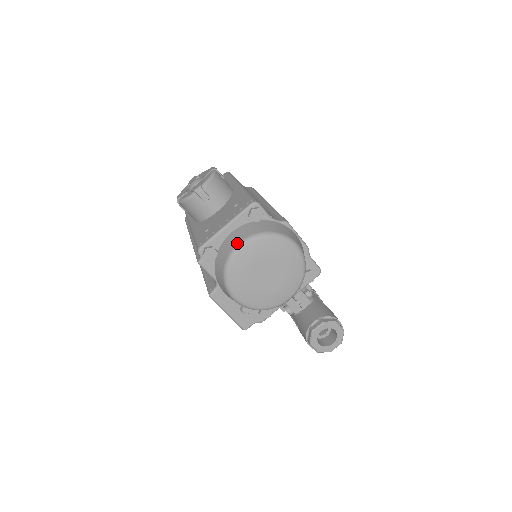
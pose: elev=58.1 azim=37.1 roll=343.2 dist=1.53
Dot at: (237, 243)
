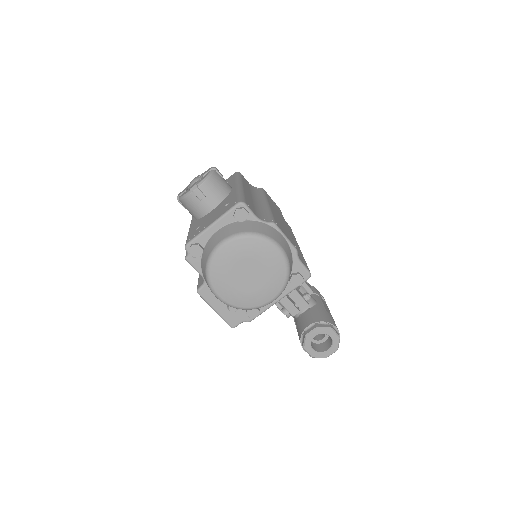
Dot at: (219, 242)
